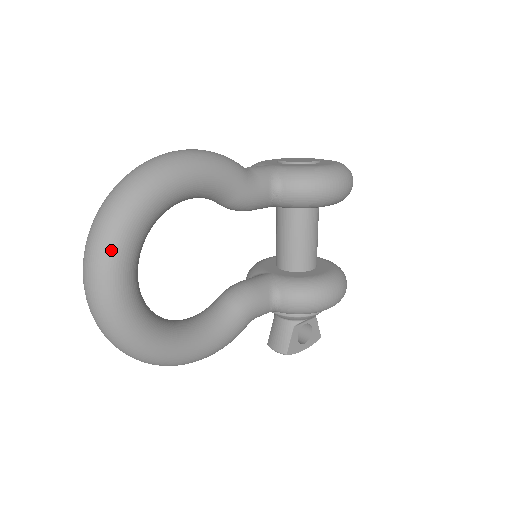
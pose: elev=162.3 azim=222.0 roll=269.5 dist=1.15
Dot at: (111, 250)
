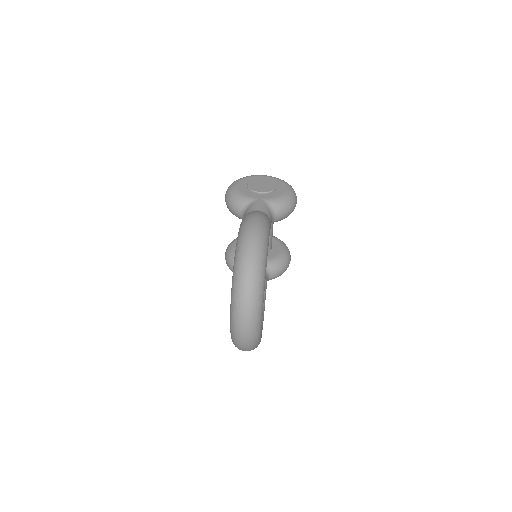
Dot at: (261, 304)
